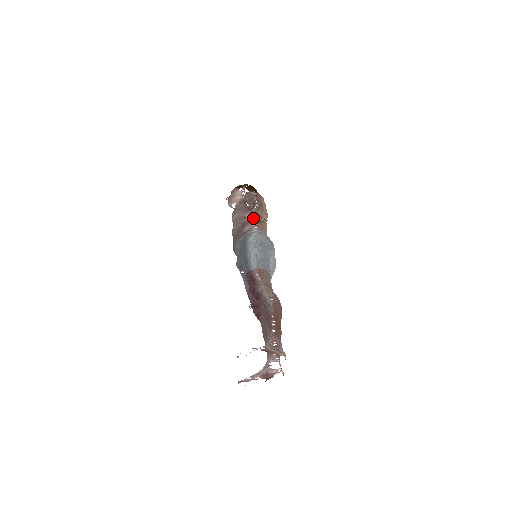
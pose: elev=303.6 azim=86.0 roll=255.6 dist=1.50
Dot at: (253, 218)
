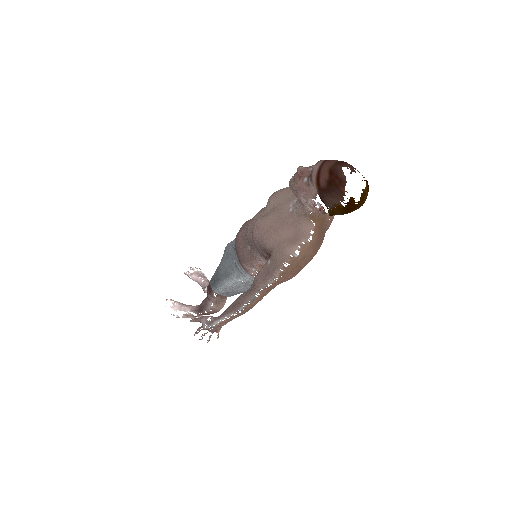
Dot at: occluded
